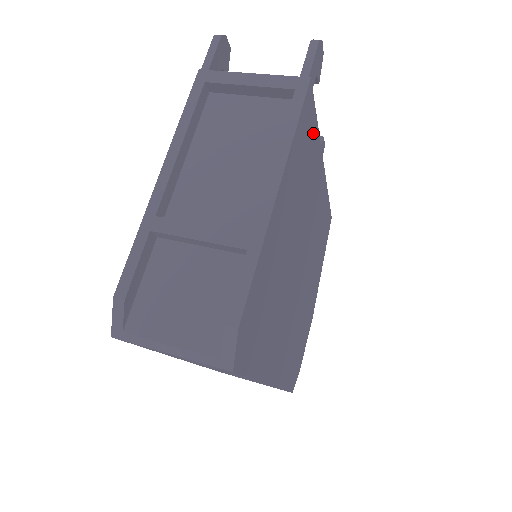
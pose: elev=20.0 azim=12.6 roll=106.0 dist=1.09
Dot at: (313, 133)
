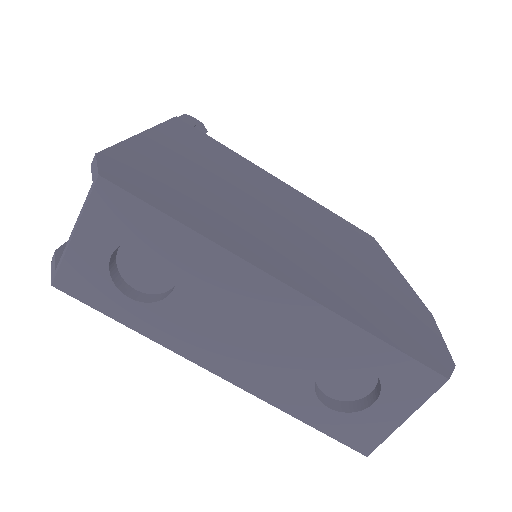
Dot at: (216, 145)
